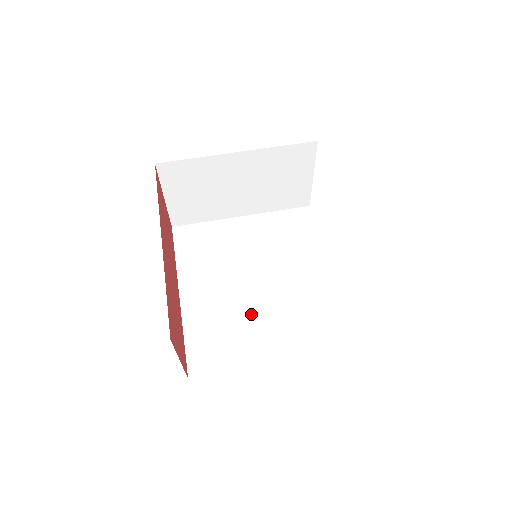
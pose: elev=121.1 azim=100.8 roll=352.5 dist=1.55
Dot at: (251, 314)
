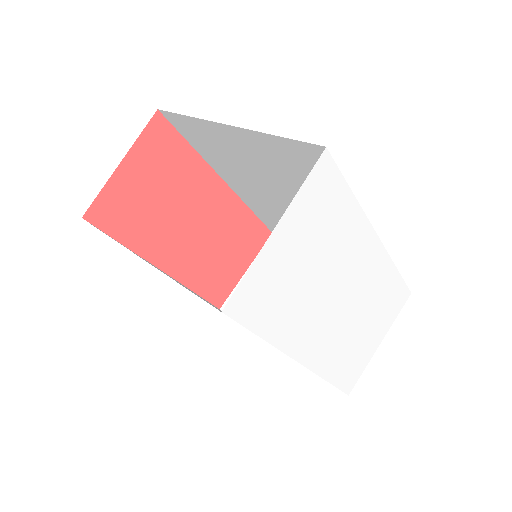
Dot at: occluded
